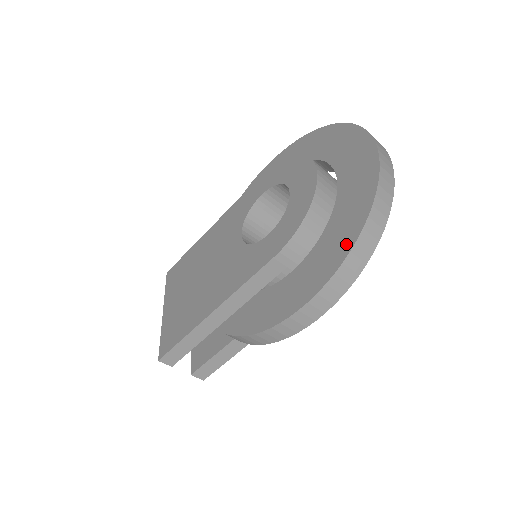
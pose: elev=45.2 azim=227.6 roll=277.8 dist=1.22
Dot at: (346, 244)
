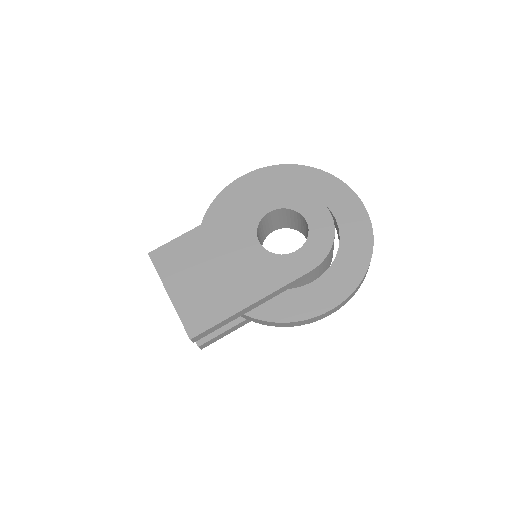
Dot at: (360, 271)
